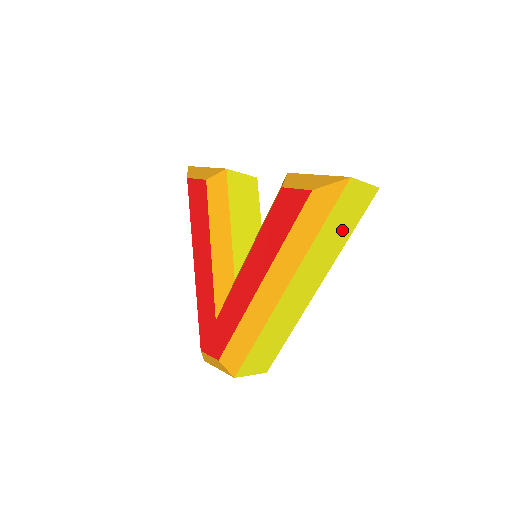
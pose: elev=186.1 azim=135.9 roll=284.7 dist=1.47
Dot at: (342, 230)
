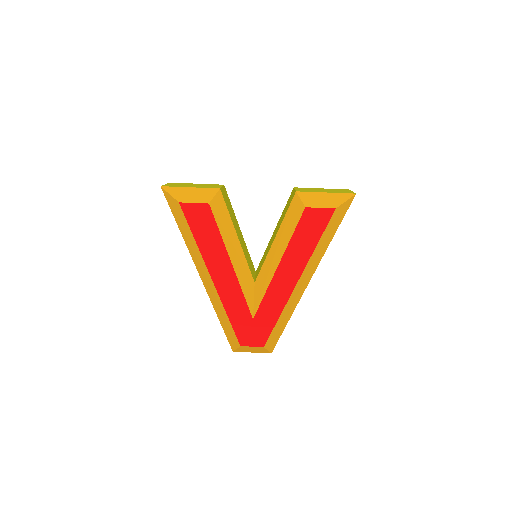
Dot at: occluded
